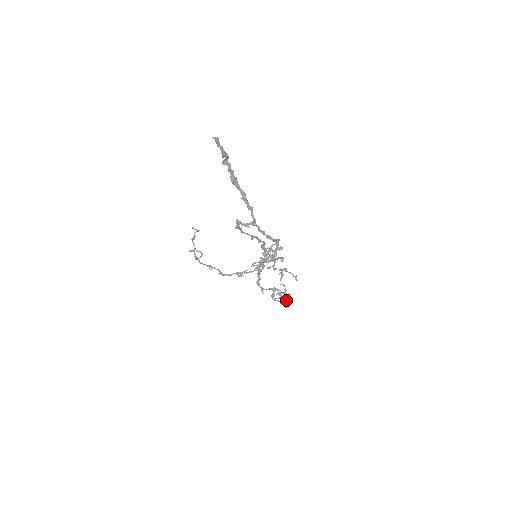
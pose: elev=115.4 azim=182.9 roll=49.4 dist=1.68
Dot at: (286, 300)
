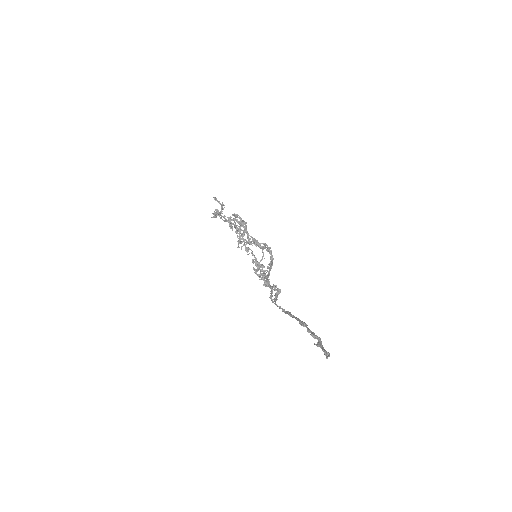
Dot at: occluded
